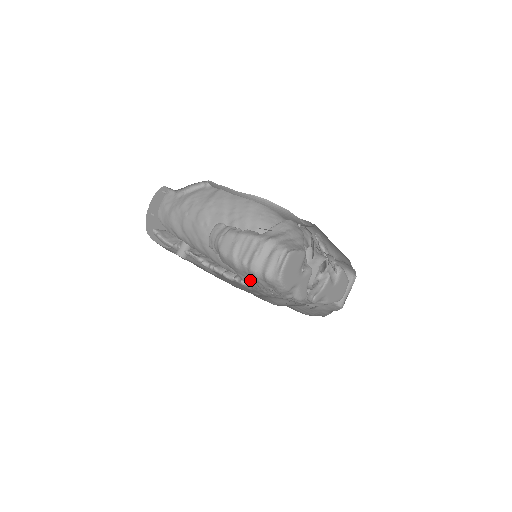
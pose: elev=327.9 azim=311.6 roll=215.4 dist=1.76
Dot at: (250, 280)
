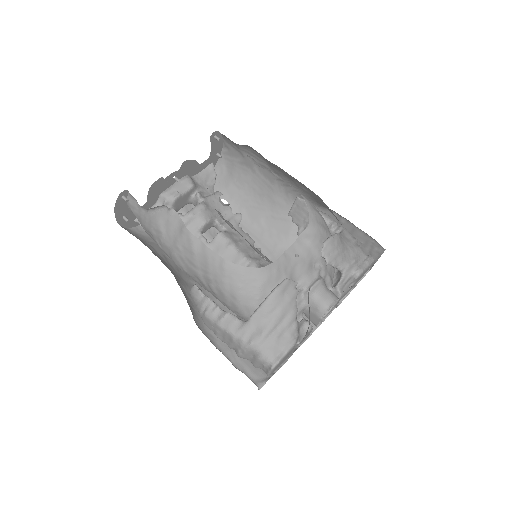
Dot at: occluded
